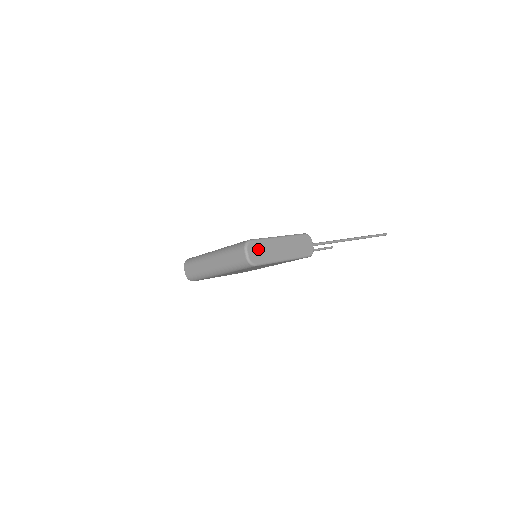
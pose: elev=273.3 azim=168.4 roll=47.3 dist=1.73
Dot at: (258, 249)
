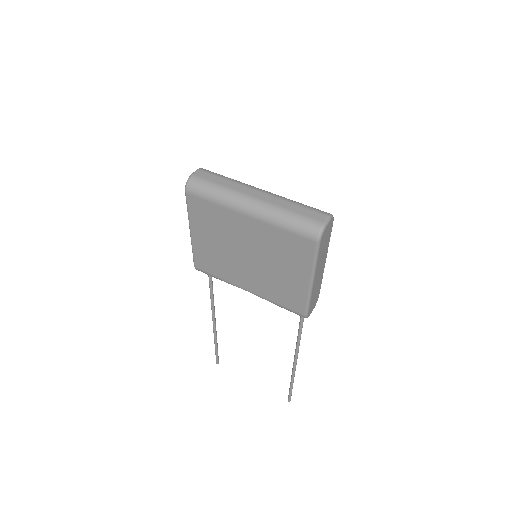
Dot at: (327, 235)
